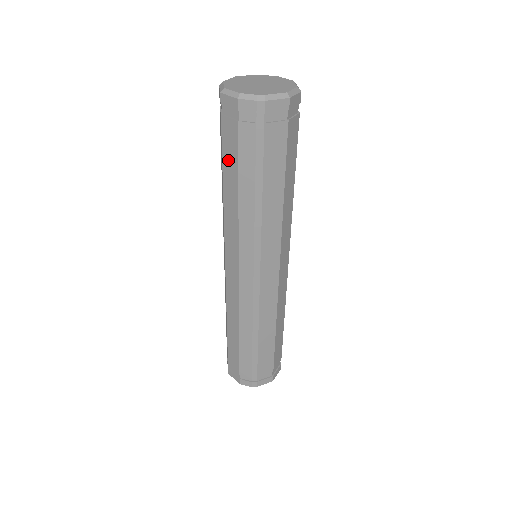
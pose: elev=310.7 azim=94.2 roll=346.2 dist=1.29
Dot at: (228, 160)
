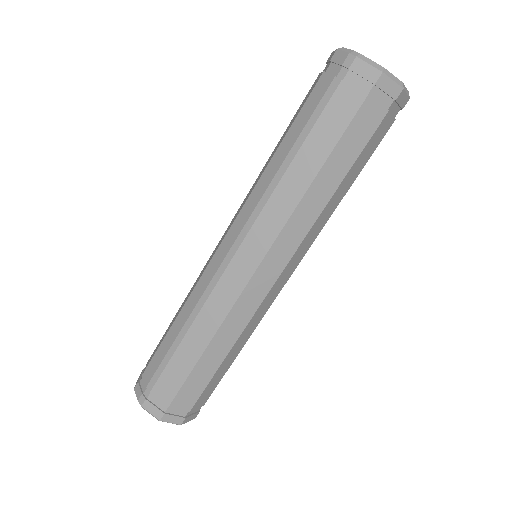
Dot at: (295, 116)
